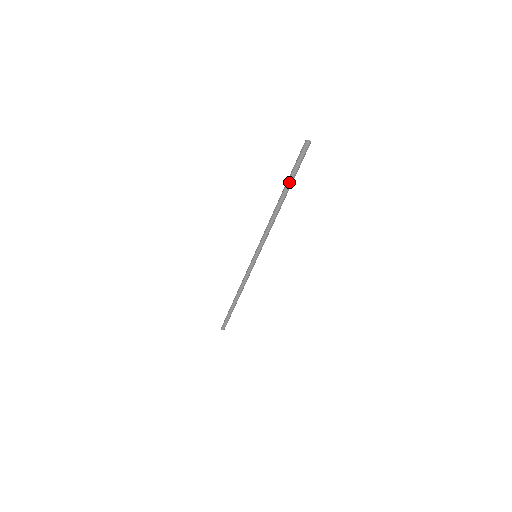
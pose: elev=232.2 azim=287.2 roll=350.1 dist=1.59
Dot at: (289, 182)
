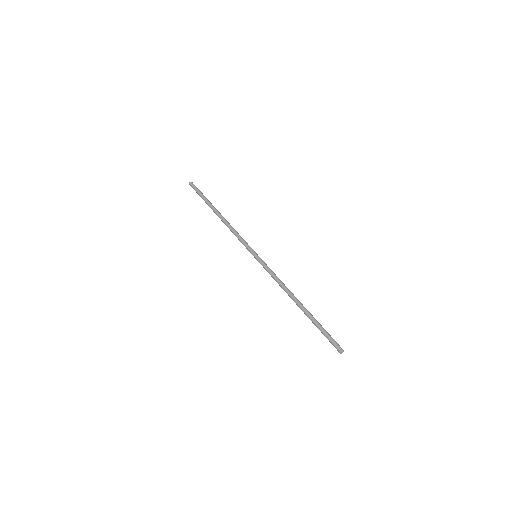
Dot at: (313, 323)
